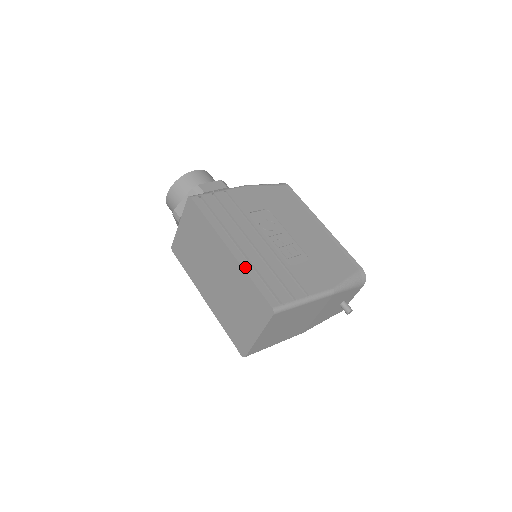
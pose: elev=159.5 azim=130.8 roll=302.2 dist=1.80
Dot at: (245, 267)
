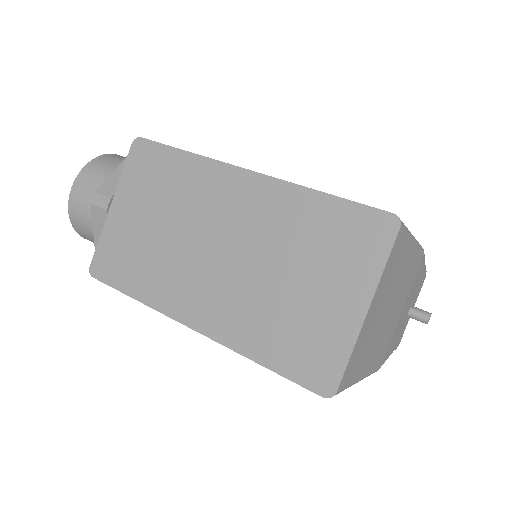
Dot at: (295, 184)
